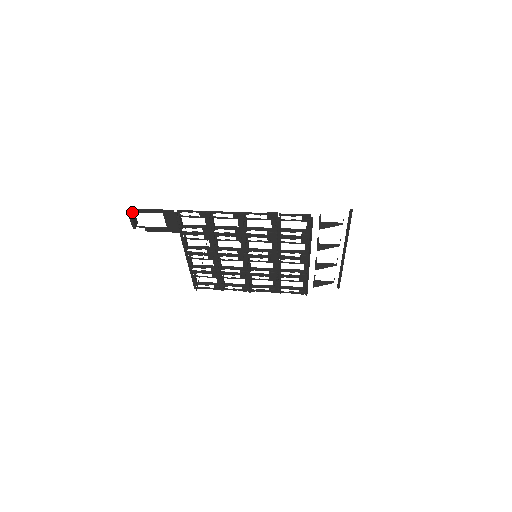
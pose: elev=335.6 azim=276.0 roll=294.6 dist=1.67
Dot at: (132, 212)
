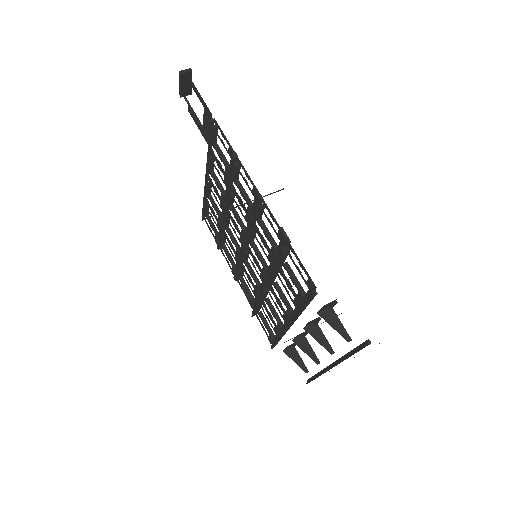
Dot at: (188, 75)
